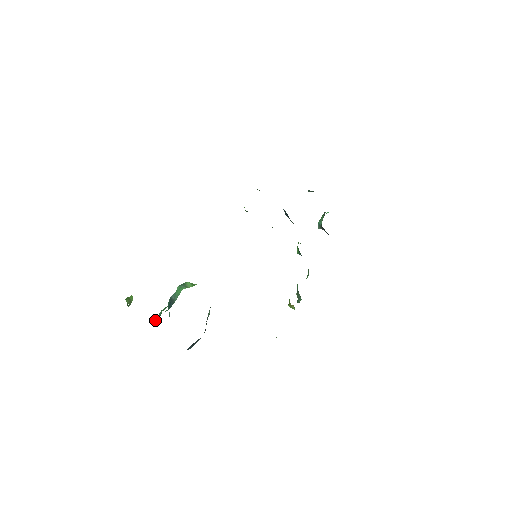
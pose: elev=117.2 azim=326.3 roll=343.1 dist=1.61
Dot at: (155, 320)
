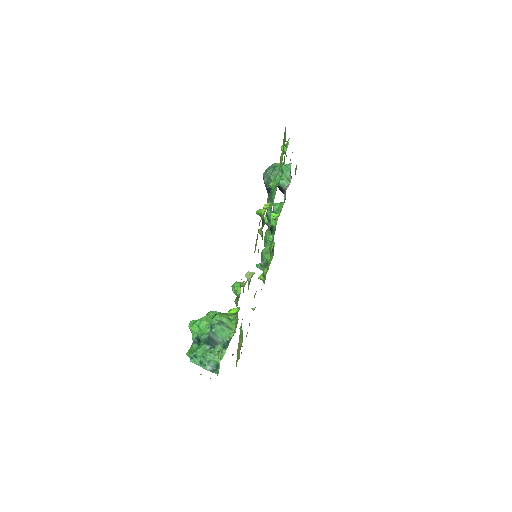
Dot at: (209, 368)
